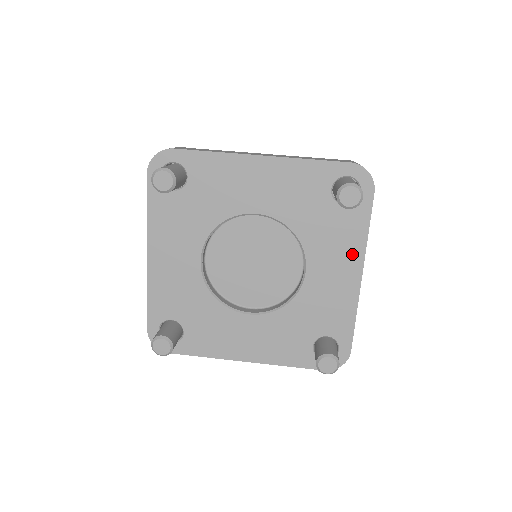
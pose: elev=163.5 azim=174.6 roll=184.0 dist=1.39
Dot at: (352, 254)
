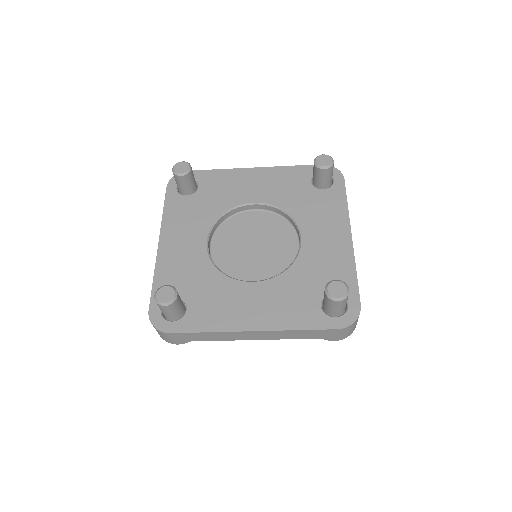
Dot at: (338, 221)
